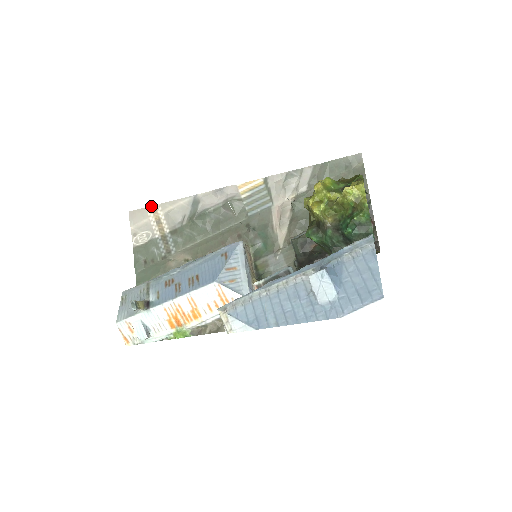
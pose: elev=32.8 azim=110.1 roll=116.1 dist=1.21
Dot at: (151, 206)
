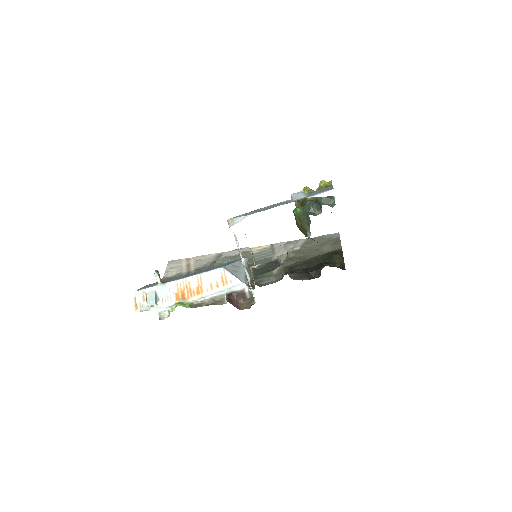
Dot at: (186, 258)
